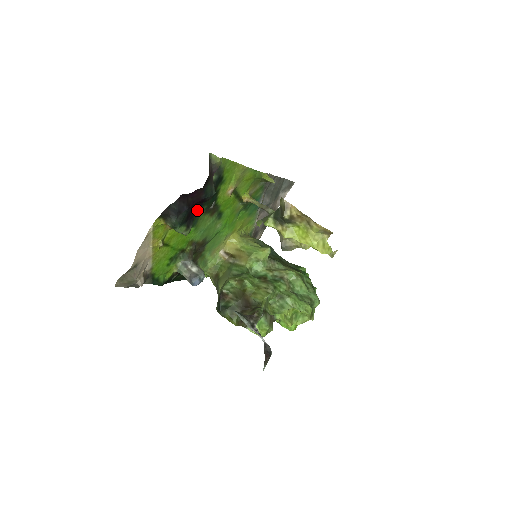
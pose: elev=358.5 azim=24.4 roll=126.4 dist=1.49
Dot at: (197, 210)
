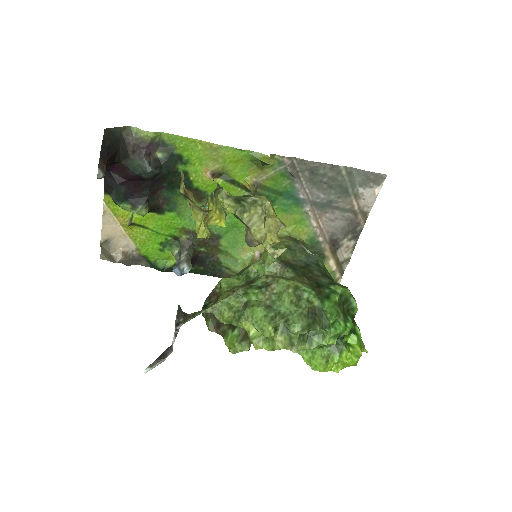
Dot at: (148, 190)
